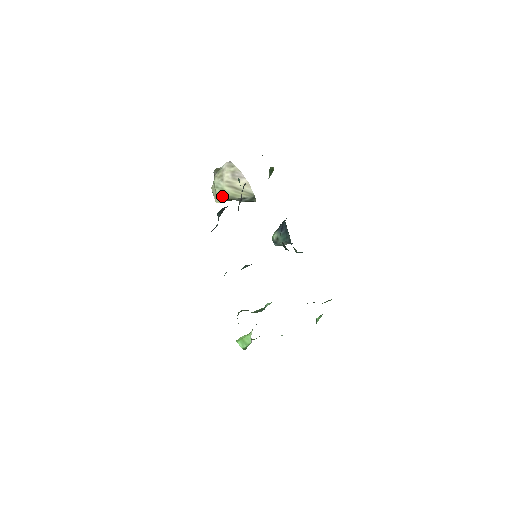
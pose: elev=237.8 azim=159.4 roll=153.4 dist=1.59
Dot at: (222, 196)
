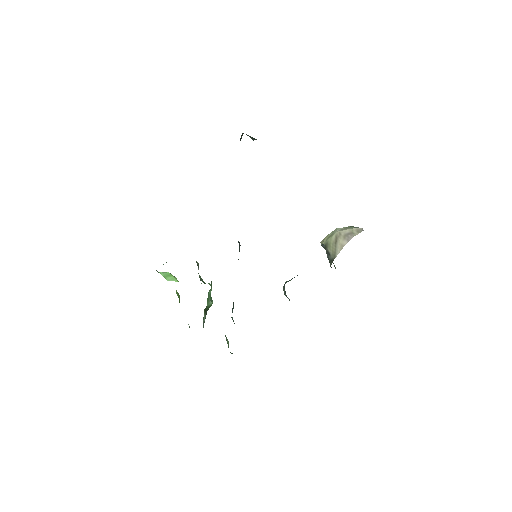
Dot at: (327, 239)
